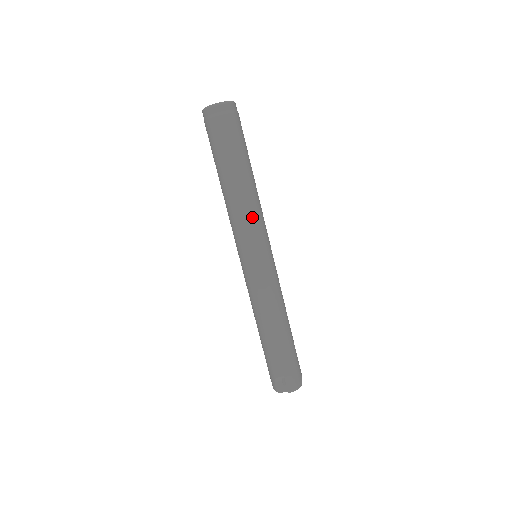
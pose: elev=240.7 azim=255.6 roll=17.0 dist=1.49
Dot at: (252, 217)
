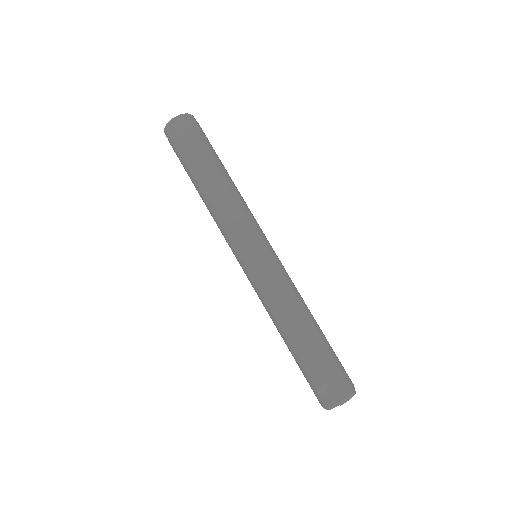
Dot at: (236, 212)
